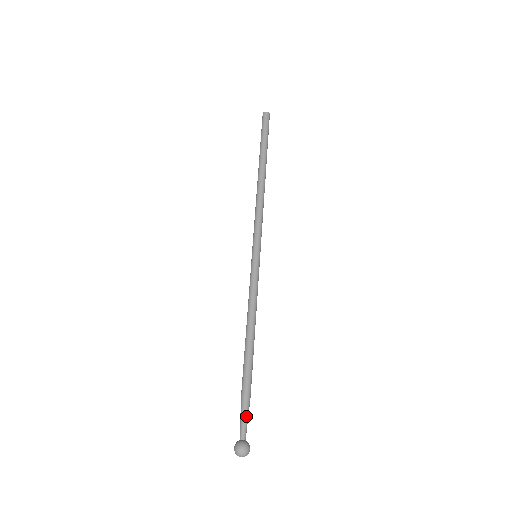
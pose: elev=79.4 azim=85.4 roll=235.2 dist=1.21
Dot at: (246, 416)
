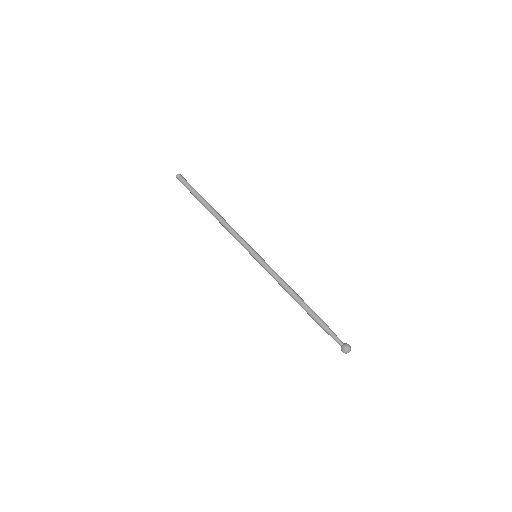
Dot at: (332, 334)
